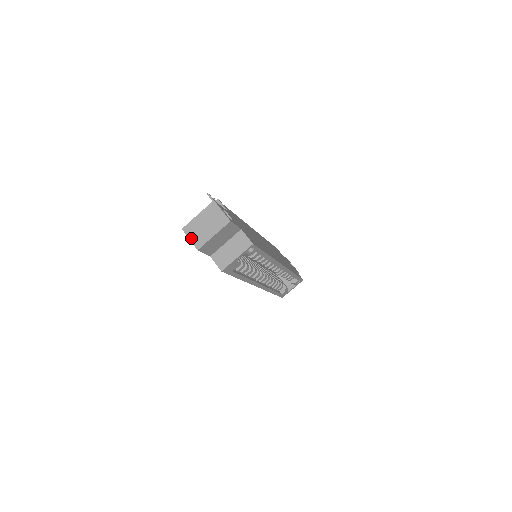
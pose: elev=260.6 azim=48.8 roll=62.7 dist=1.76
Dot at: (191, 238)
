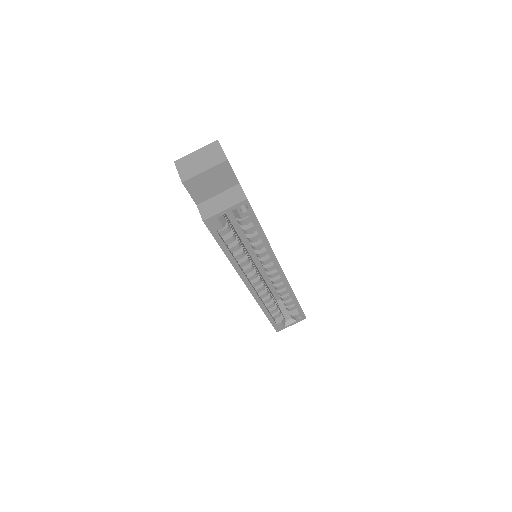
Dot at: (180, 171)
